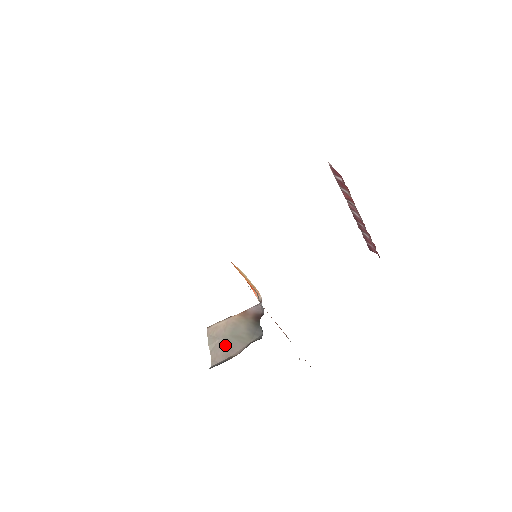
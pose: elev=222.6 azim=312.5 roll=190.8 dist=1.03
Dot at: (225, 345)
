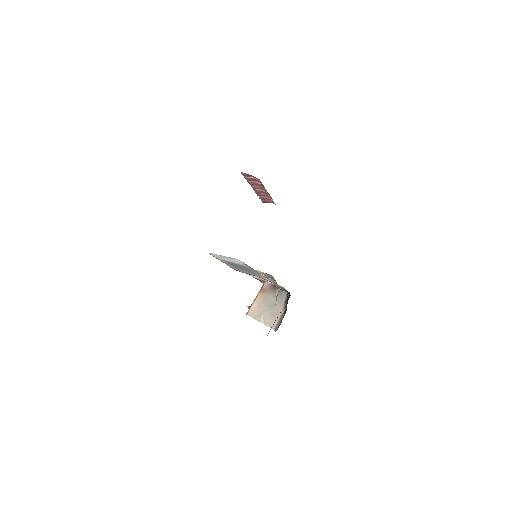
Dot at: (270, 314)
